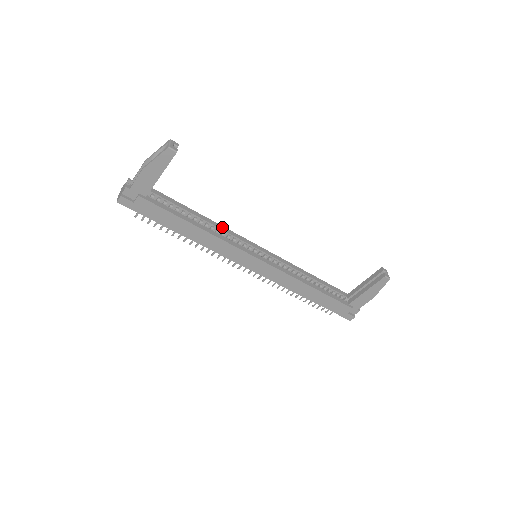
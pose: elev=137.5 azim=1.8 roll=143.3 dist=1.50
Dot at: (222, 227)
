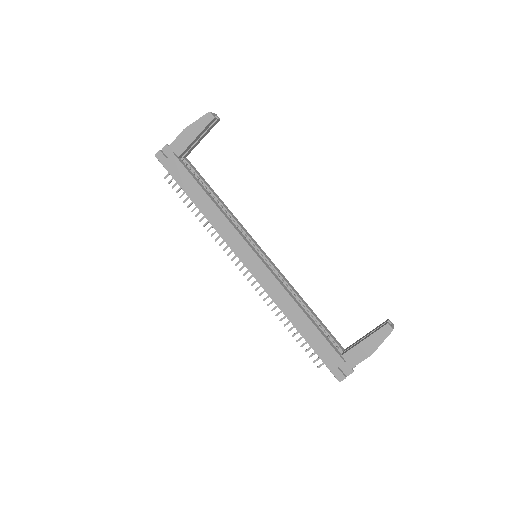
Dot at: (235, 217)
